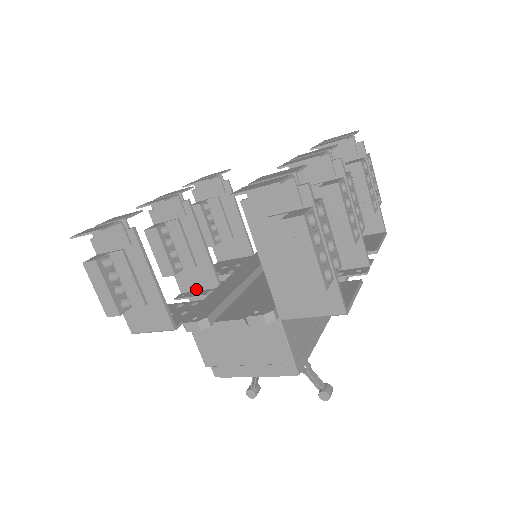
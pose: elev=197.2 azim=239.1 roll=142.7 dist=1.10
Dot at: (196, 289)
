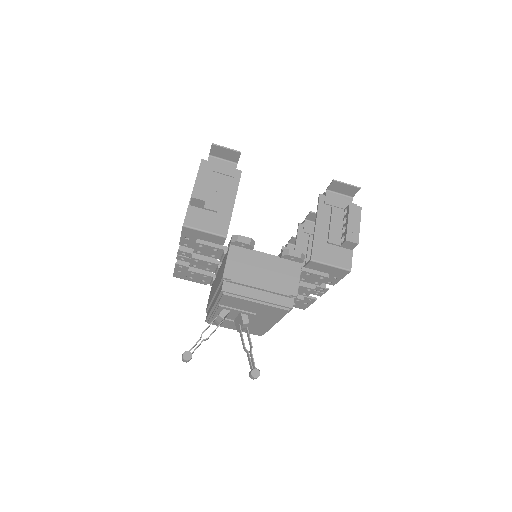
Dot at: occluded
